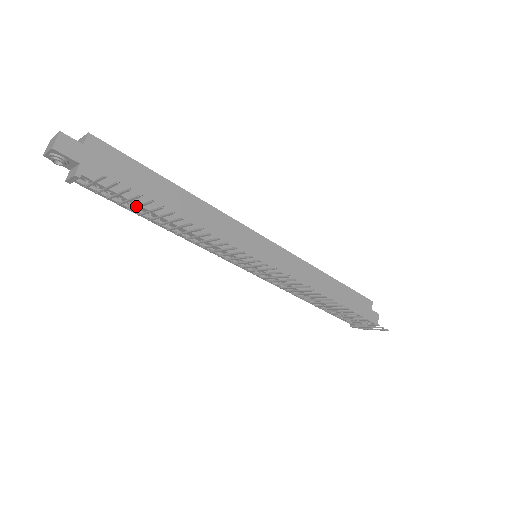
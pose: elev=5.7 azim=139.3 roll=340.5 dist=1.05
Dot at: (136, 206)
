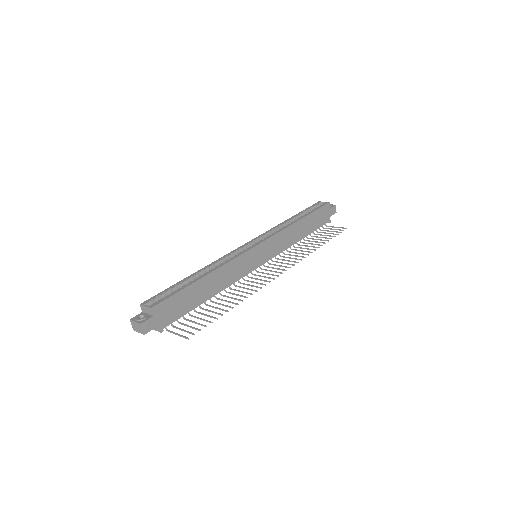
Dot at: (198, 318)
